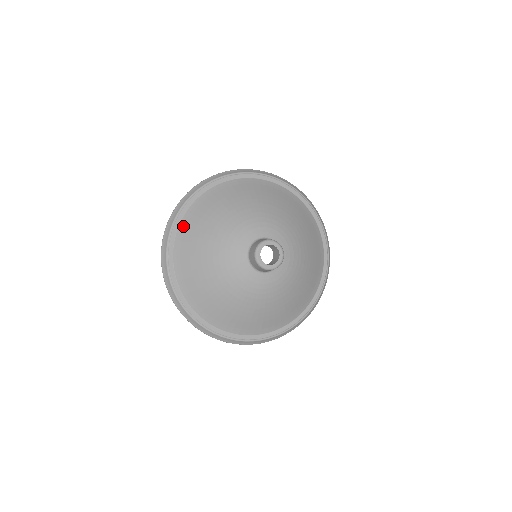
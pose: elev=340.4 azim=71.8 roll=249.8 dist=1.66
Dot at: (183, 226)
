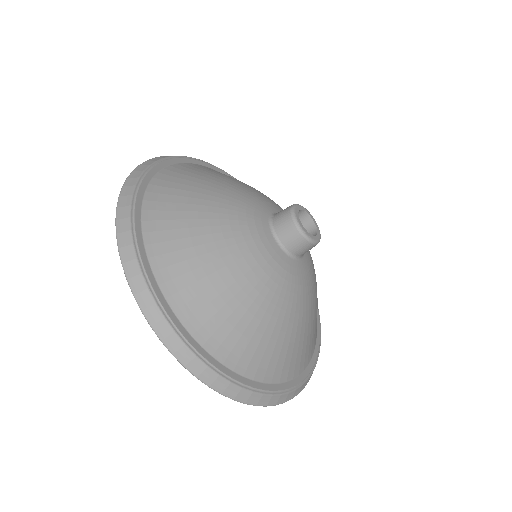
Dot at: (161, 179)
